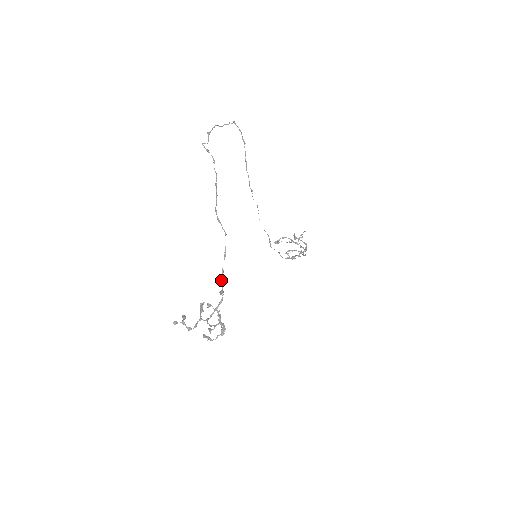
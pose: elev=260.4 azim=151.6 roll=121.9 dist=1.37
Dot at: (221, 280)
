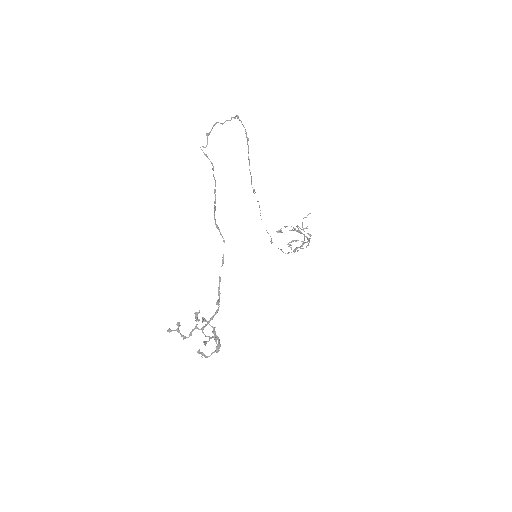
Dot at: (218, 288)
